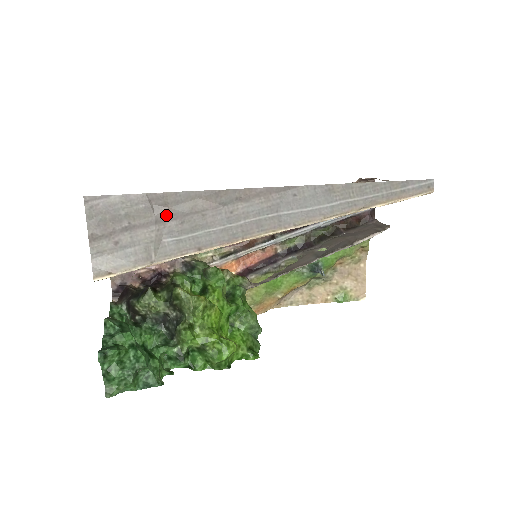
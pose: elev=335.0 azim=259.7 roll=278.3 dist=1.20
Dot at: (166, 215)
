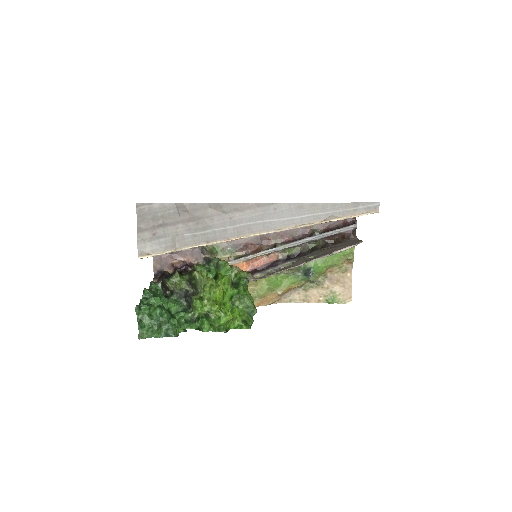
Dot at: (187, 218)
